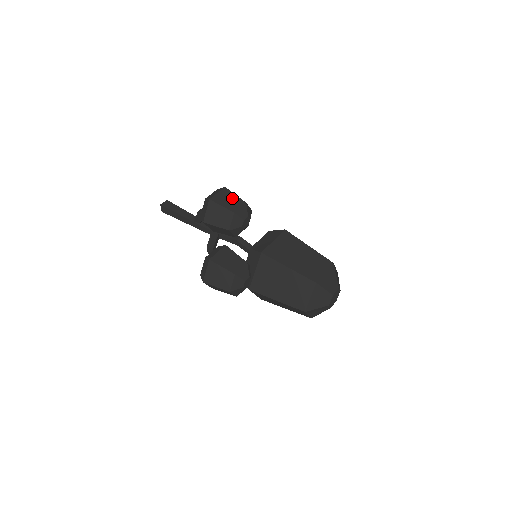
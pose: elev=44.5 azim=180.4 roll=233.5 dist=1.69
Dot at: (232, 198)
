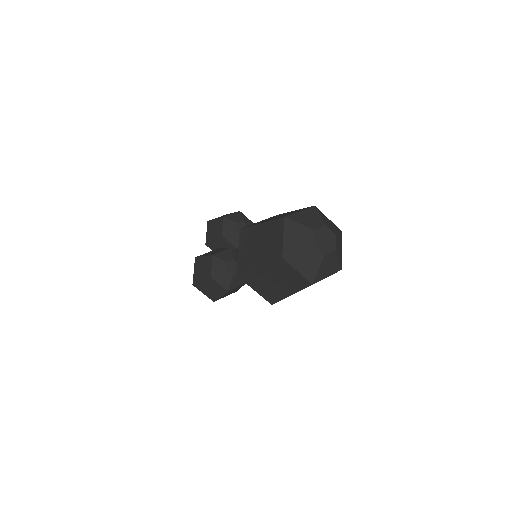
Dot at: occluded
